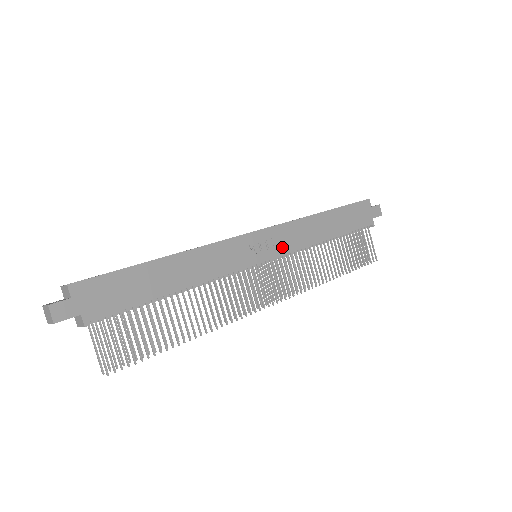
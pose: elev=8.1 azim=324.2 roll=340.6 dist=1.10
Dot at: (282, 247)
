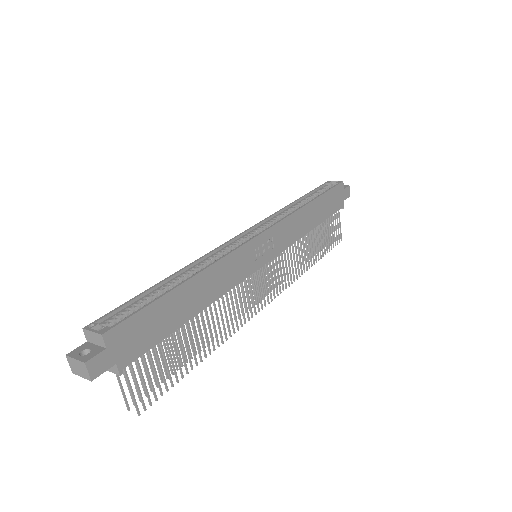
Dot at: (280, 245)
